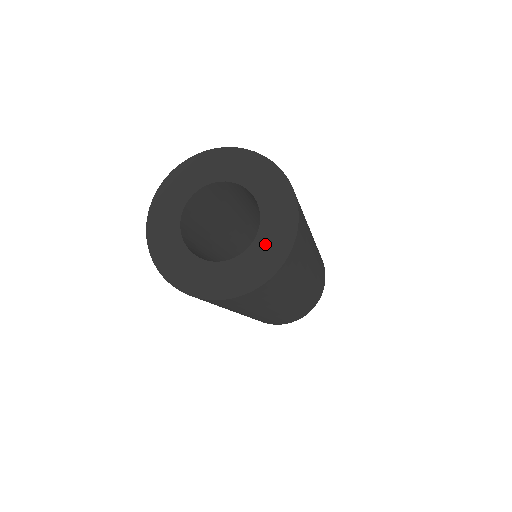
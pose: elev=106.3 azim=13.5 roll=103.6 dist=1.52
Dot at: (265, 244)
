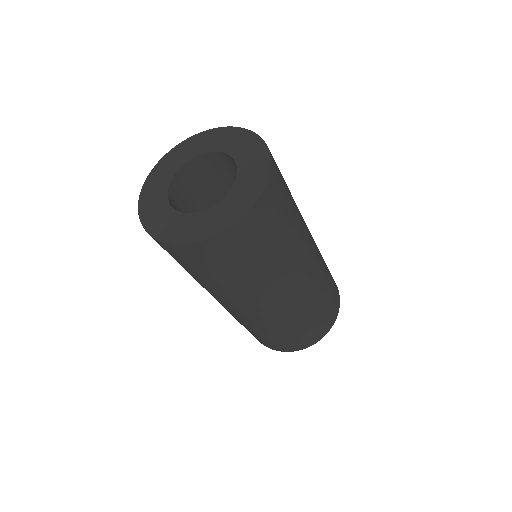
Dot at: (225, 207)
